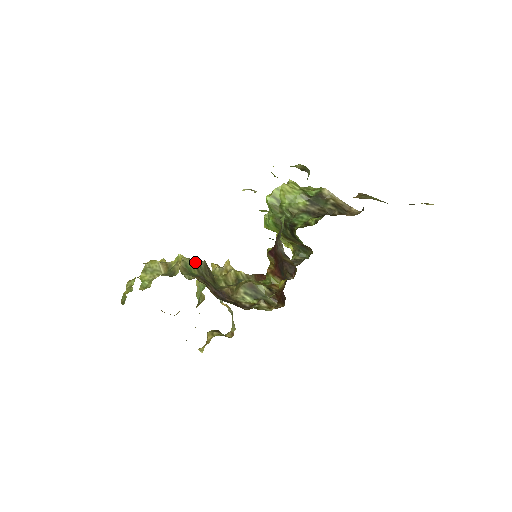
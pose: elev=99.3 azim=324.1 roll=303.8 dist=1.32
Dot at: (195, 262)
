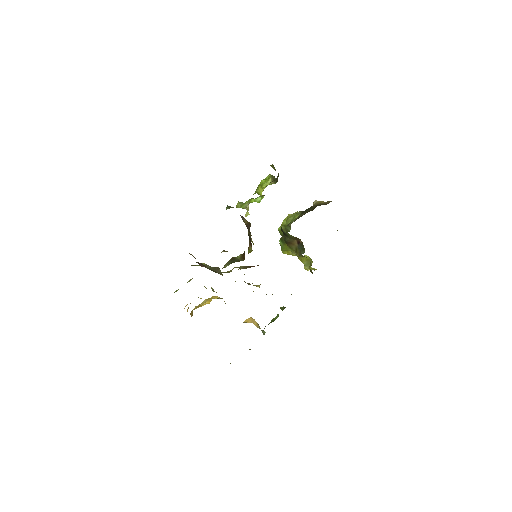
Dot at: occluded
